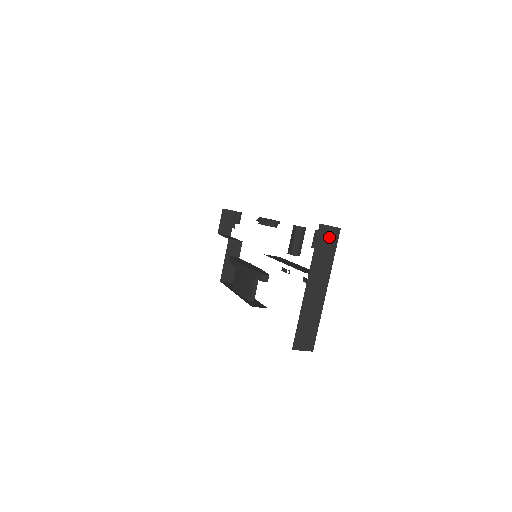
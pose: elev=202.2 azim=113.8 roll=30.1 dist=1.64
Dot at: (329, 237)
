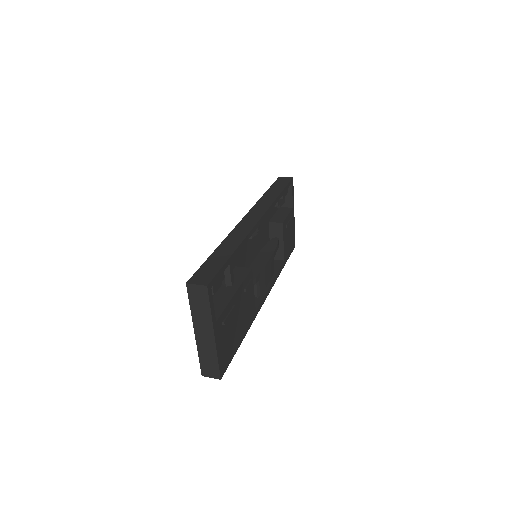
Dot at: (199, 293)
